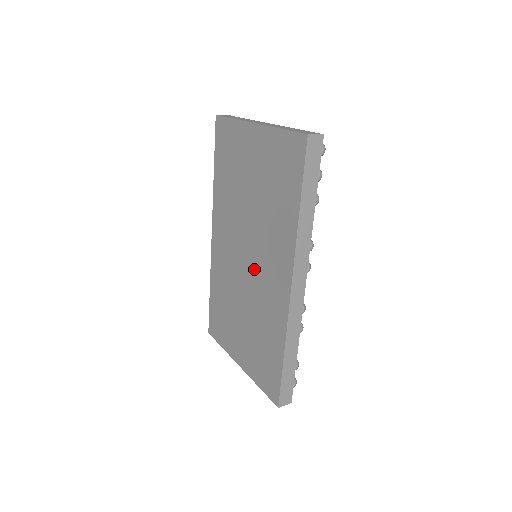
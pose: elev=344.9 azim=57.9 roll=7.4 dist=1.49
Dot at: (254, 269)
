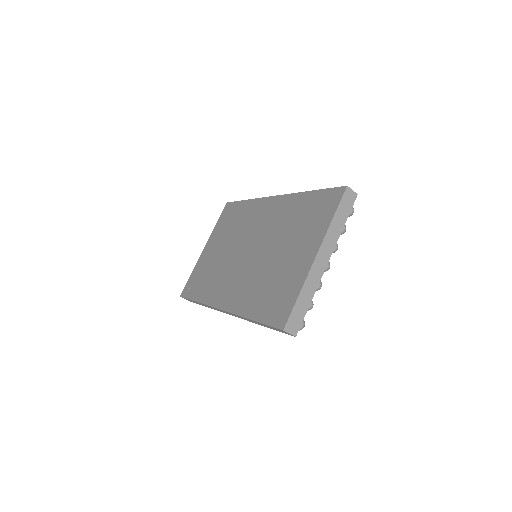
Dot at: (257, 239)
